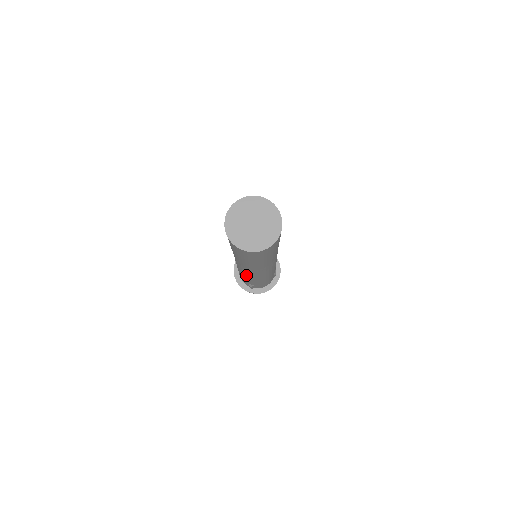
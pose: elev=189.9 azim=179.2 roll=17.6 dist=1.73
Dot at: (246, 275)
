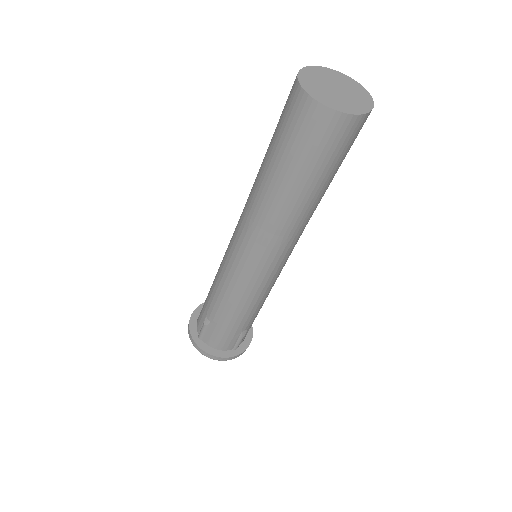
Dot at: (227, 266)
